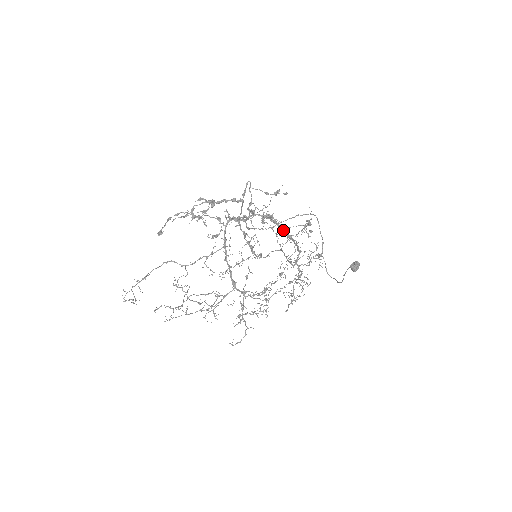
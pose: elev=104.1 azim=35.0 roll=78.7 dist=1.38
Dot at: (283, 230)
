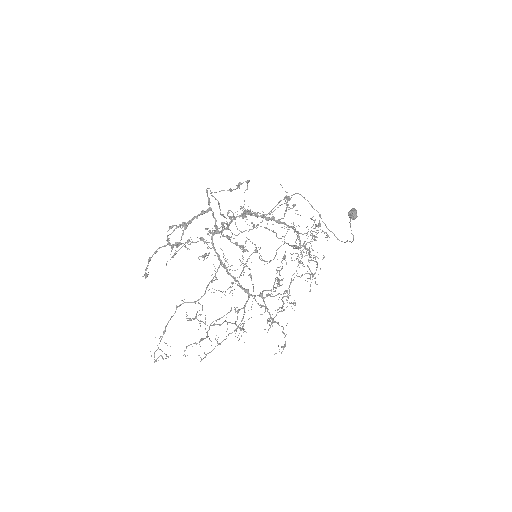
Dot at: (268, 219)
